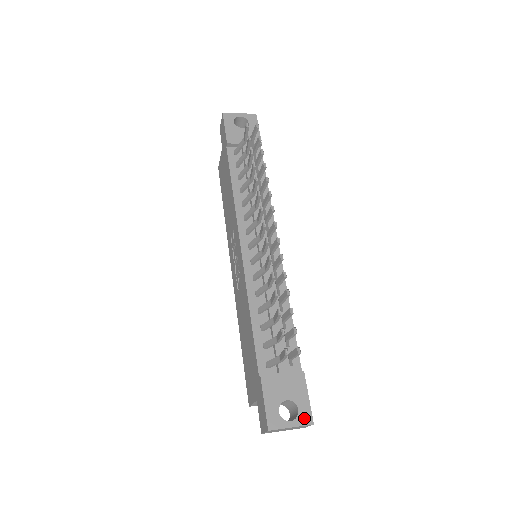
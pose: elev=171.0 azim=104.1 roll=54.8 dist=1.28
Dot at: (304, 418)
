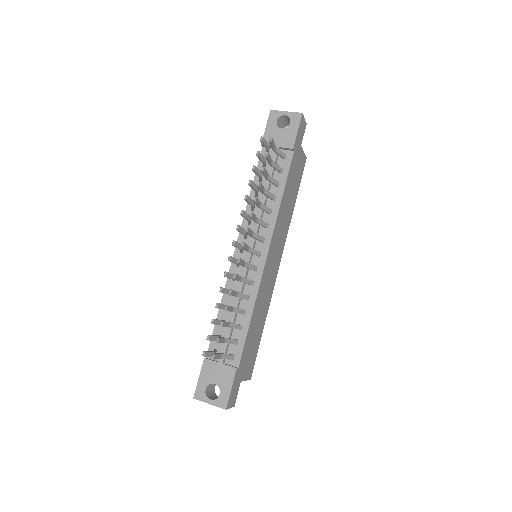
Dot at: (221, 402)
